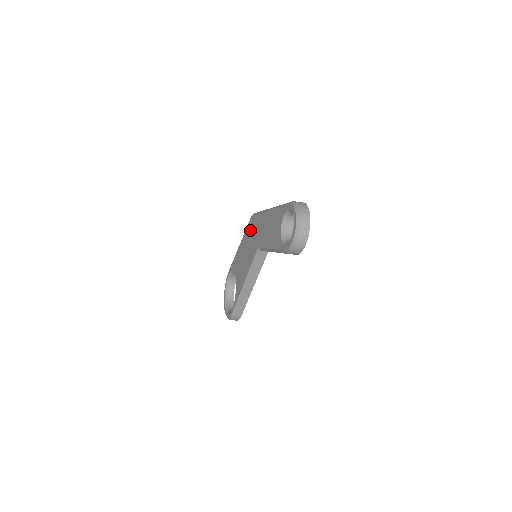
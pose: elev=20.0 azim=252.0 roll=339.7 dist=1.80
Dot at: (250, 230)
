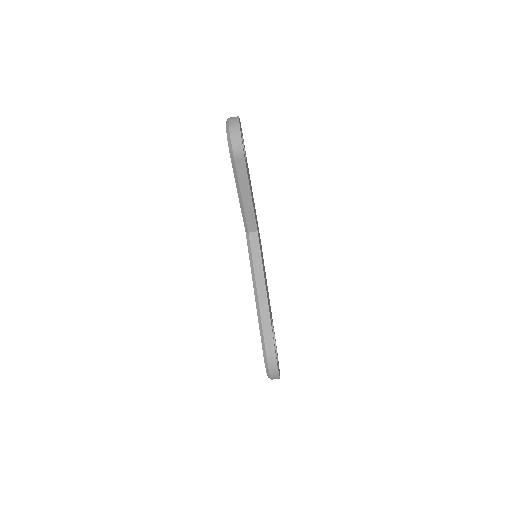
Dot at: occluded
